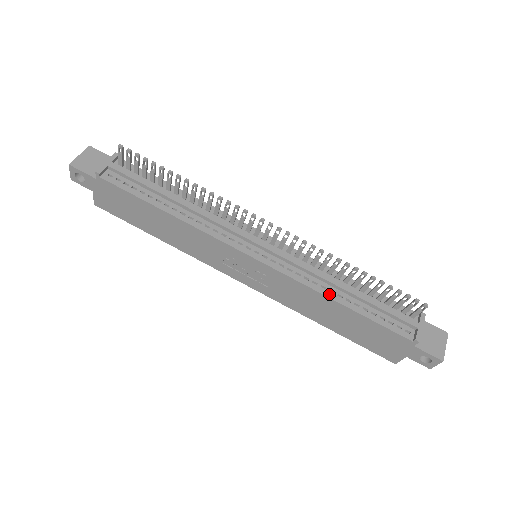
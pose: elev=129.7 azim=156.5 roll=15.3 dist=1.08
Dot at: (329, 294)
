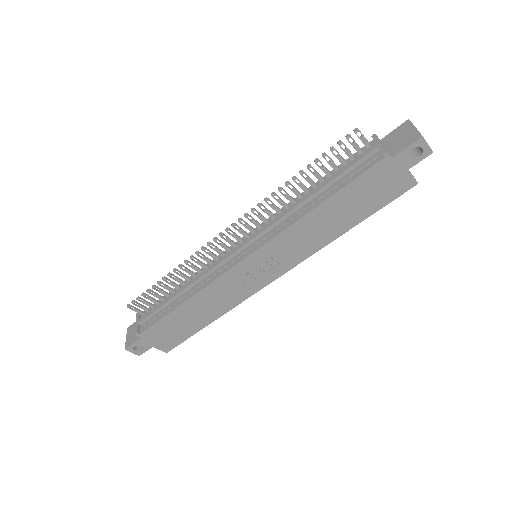
Dot at: (305, 212)
